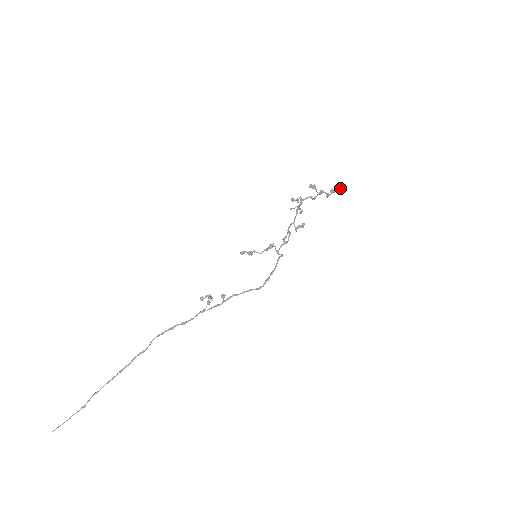
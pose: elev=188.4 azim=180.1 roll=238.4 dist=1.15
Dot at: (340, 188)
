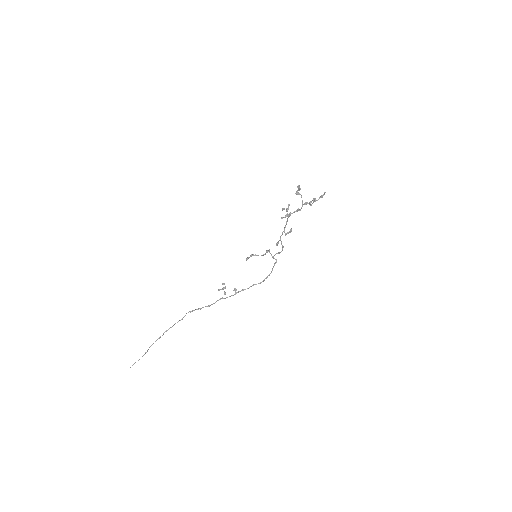
Dot at: occluded
